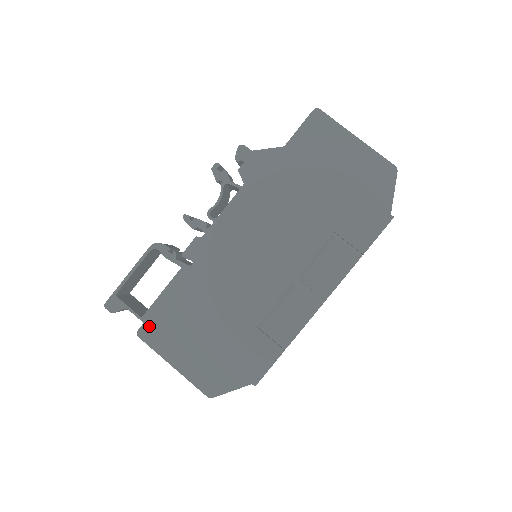
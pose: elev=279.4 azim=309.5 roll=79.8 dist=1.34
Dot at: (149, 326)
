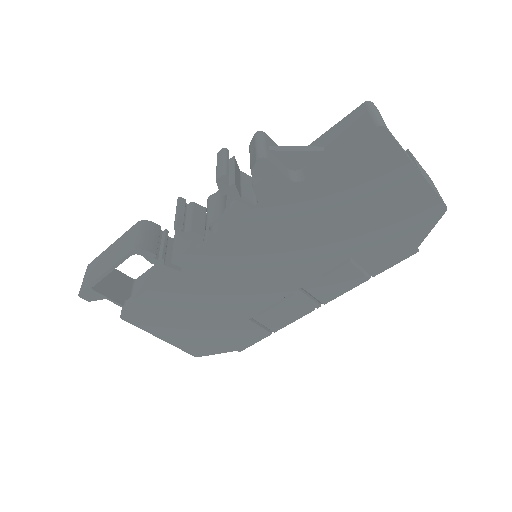
Dot at: (134, 313)
